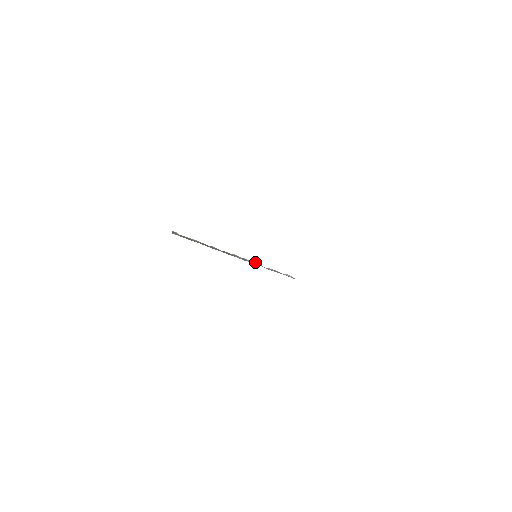
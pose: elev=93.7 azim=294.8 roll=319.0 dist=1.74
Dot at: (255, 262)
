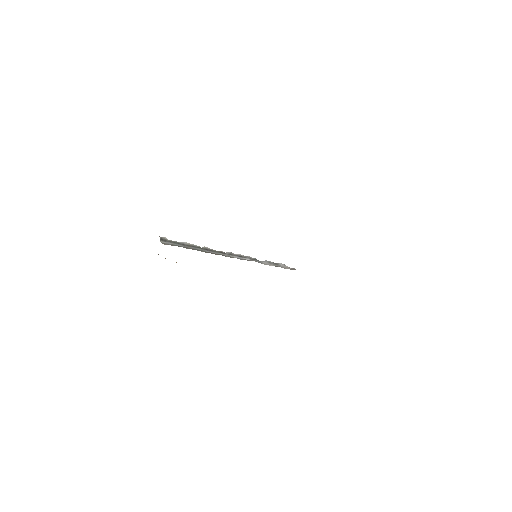
Dot at: occluded
